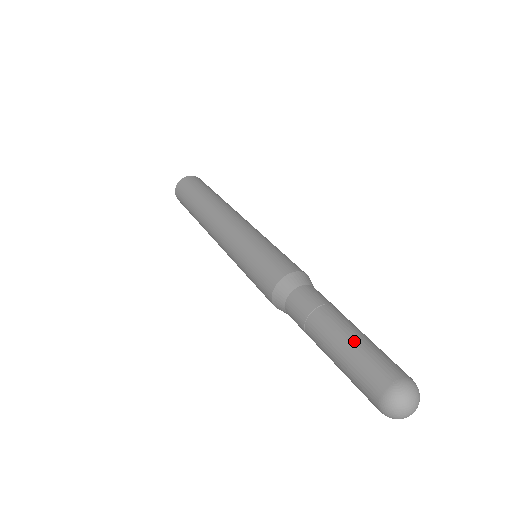
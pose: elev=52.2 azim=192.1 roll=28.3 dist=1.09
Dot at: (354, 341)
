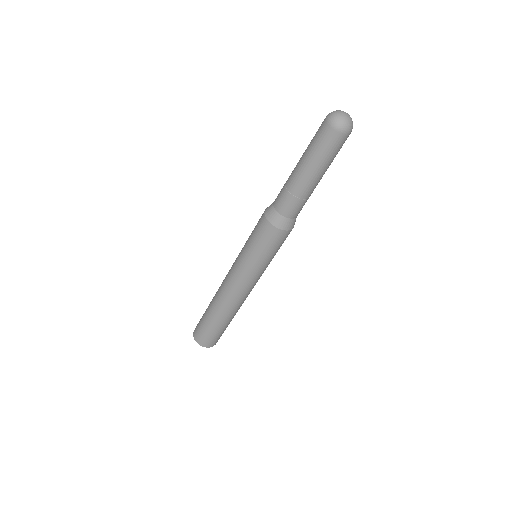
Dot at: (304, 153)
